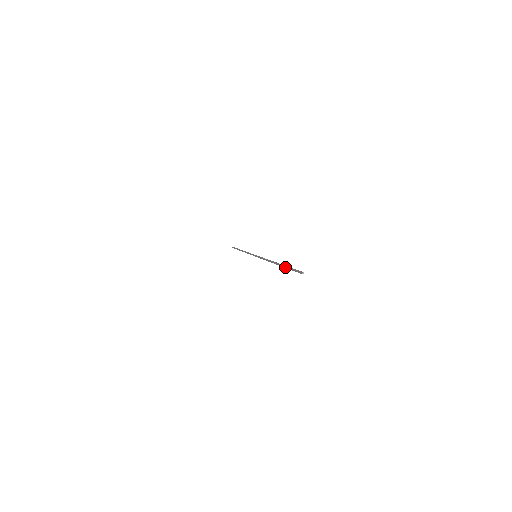
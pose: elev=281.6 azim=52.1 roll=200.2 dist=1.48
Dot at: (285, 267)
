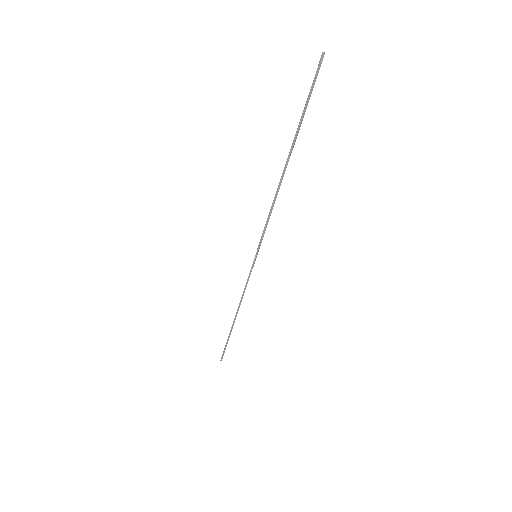
Dot at: (298, 126)
